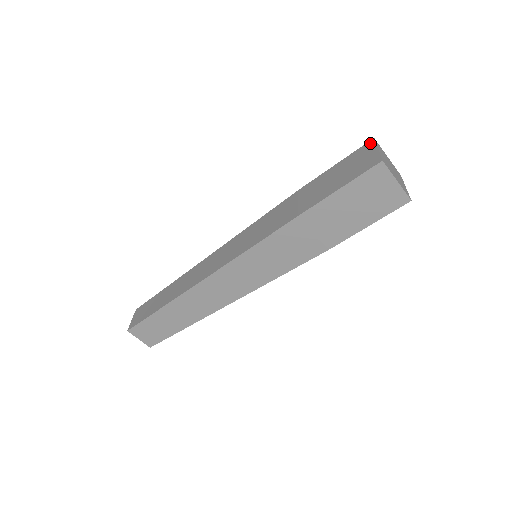
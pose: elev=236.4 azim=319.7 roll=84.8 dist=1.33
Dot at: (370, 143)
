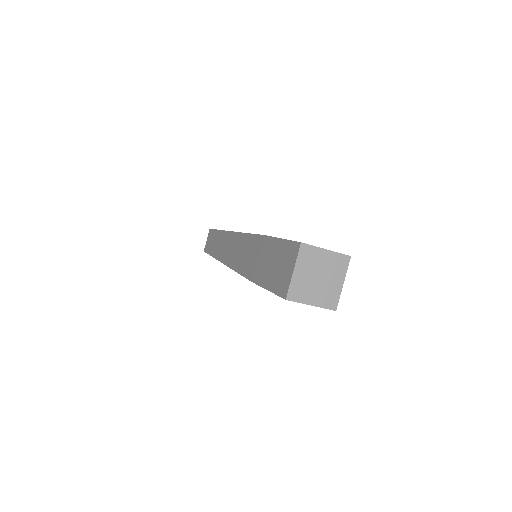
Dot at: (296, 248)
